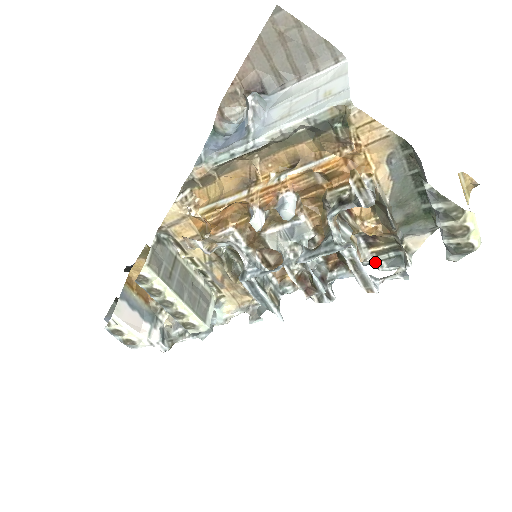
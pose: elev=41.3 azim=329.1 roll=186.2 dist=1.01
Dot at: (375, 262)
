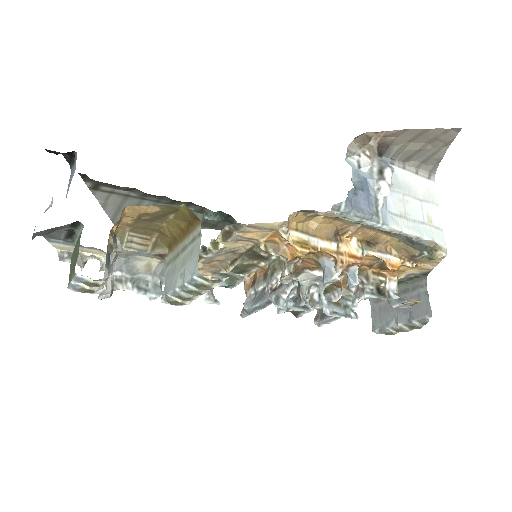
Dot at: occluded
